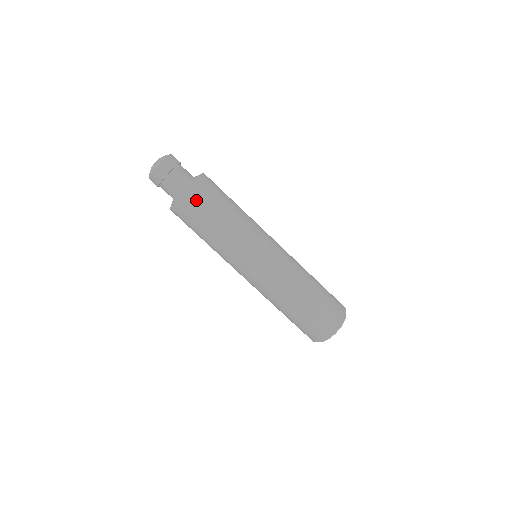
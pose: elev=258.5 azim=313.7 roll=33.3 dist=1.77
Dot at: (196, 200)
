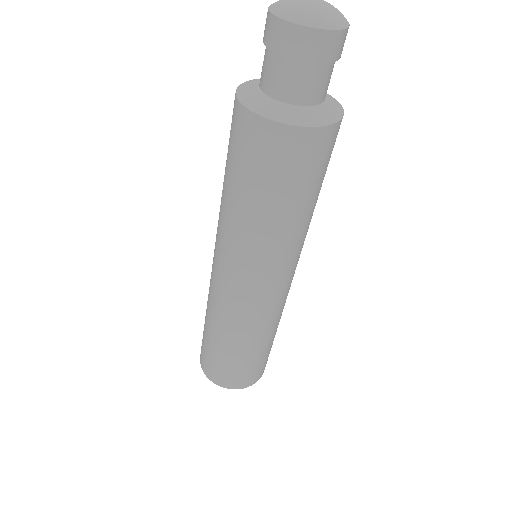
Dot at: (319, 154)
